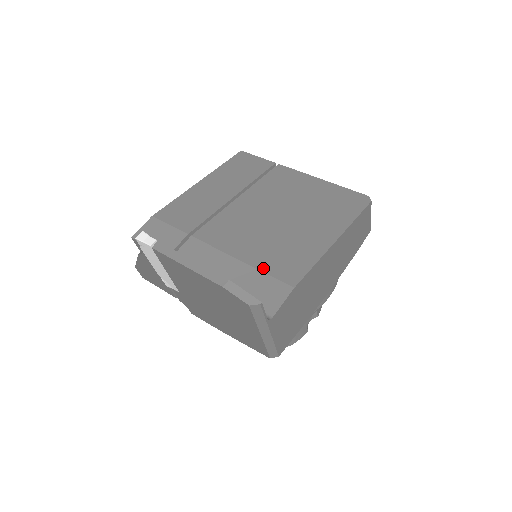
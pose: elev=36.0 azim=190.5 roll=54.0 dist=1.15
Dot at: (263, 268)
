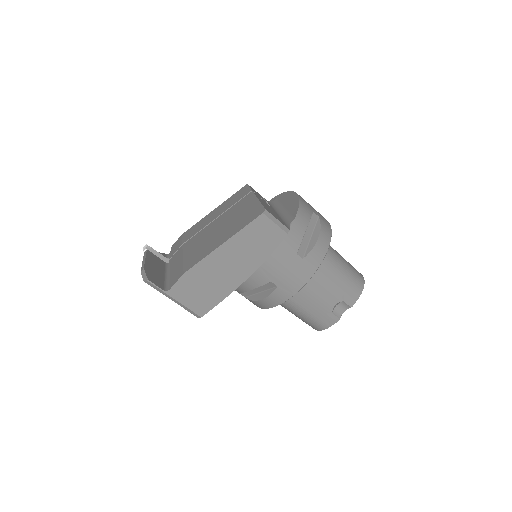
Dot at: (185, 262)
